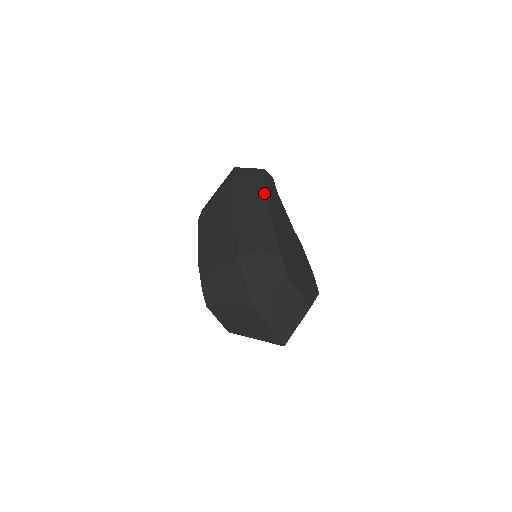
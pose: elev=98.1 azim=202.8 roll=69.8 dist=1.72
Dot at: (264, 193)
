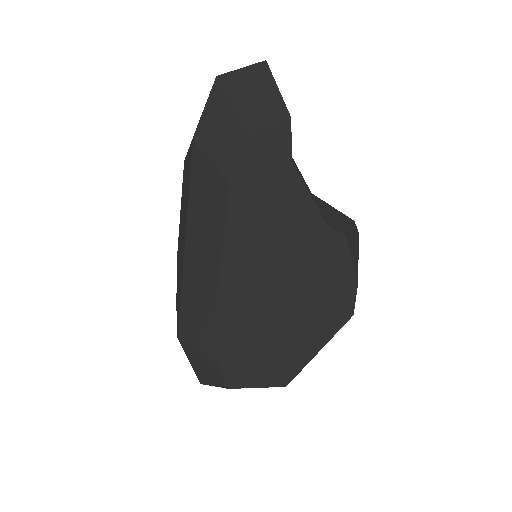
Dot at: (220, 233)
